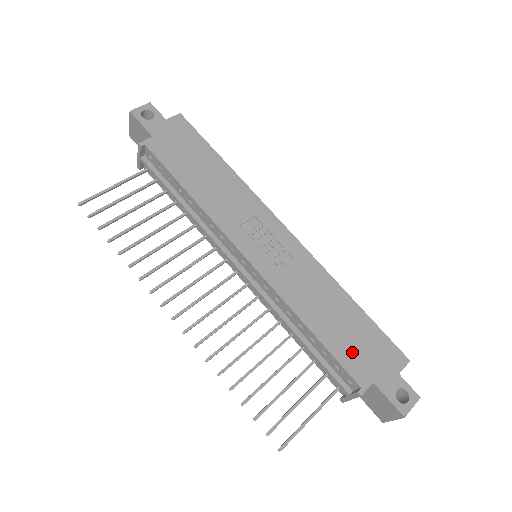
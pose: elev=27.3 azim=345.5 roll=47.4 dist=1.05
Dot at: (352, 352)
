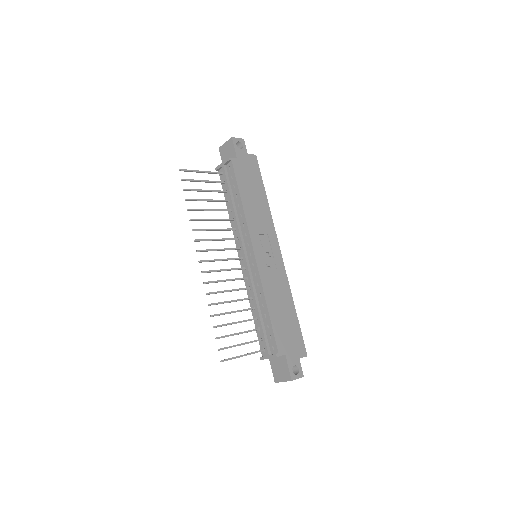
Dot at: (282, 333)
